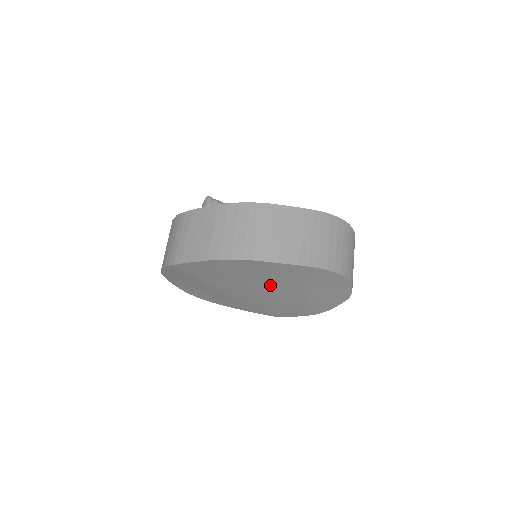
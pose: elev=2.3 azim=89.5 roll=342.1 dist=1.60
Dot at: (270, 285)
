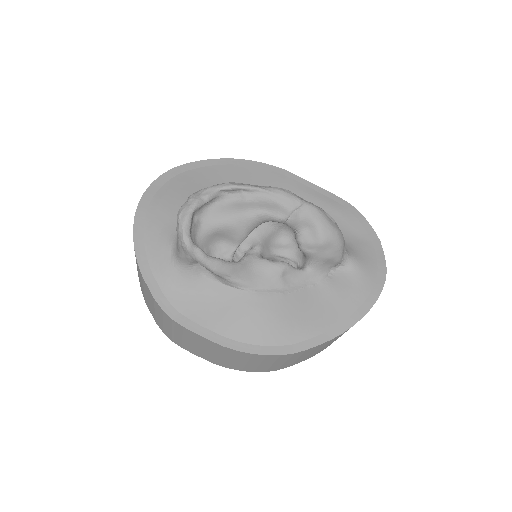
Dot at: occluded
